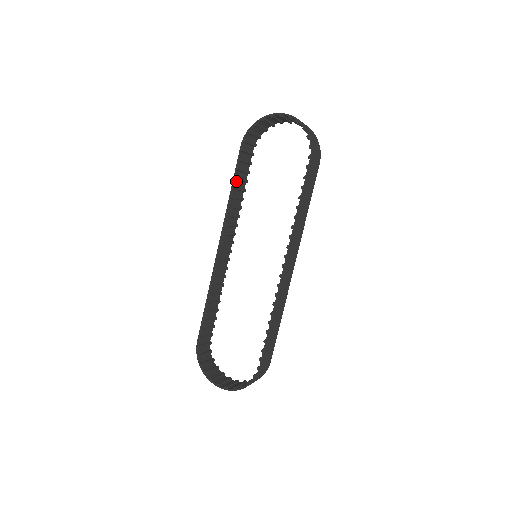
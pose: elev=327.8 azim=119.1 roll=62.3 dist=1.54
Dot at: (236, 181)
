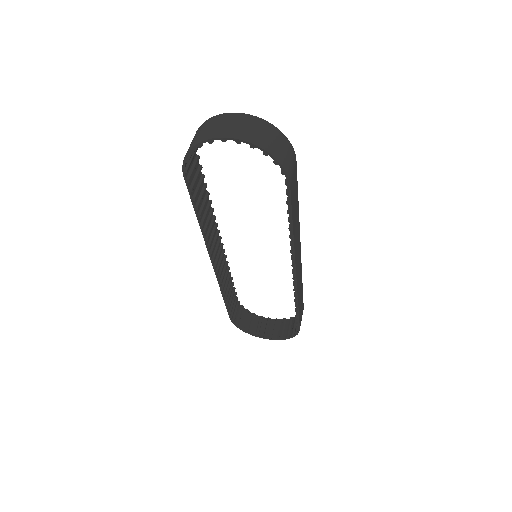
Dot at: occluded
